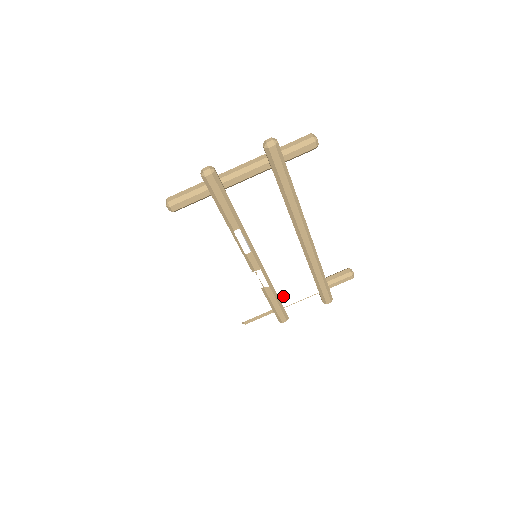
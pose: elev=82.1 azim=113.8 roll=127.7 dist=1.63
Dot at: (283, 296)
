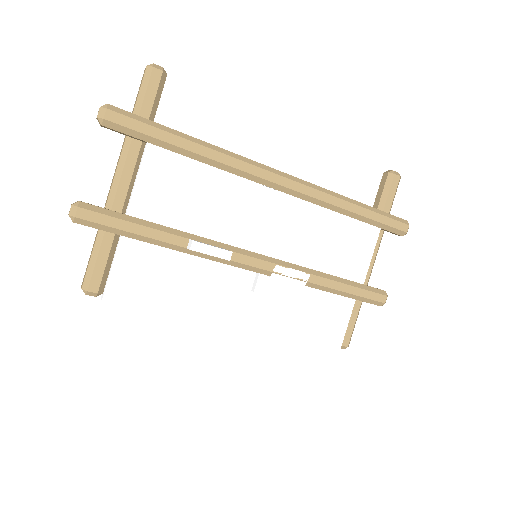
Dot at: (345, 272)
